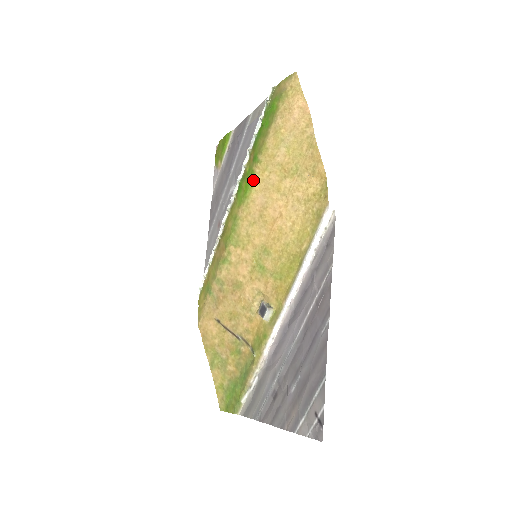
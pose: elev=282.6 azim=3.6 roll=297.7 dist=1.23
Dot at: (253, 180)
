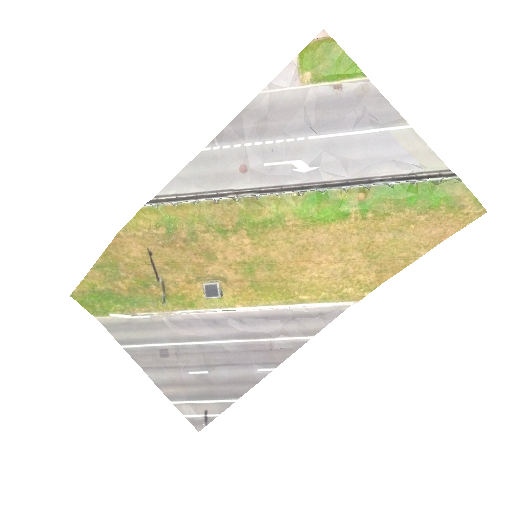
Dot at: (339, 220)
